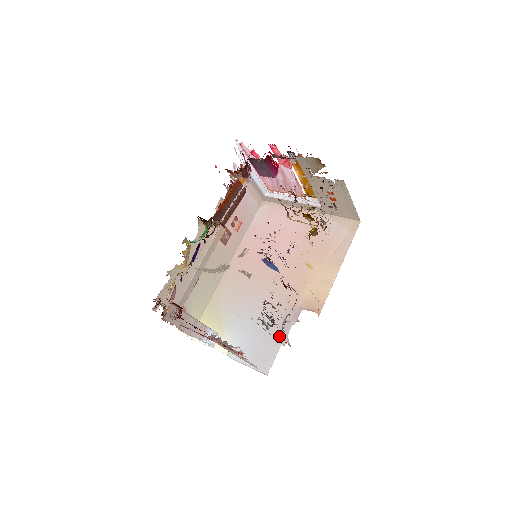
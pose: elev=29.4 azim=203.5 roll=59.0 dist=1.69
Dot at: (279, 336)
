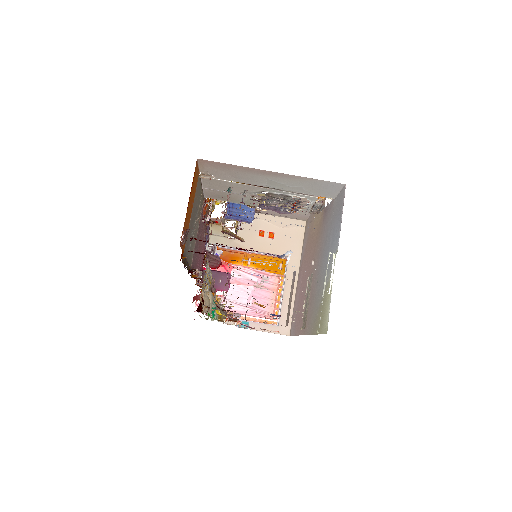
Dot at: (331, 209)
